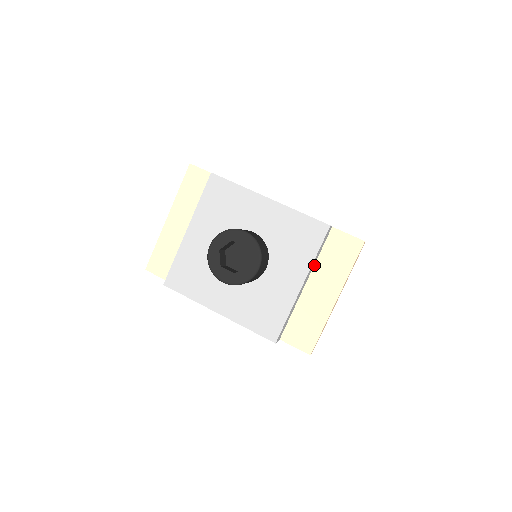
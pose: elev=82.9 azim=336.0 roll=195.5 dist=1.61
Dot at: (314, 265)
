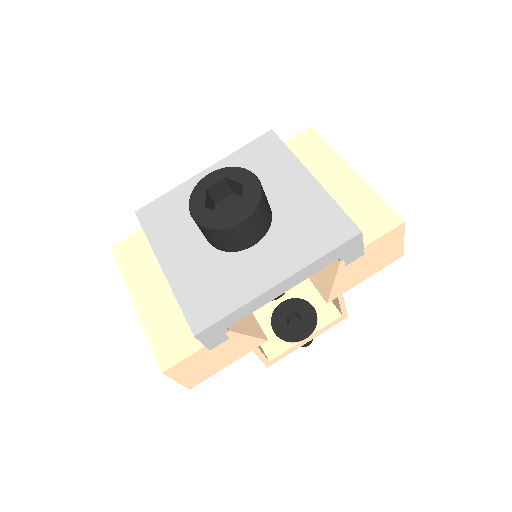
Dot at: occluded
